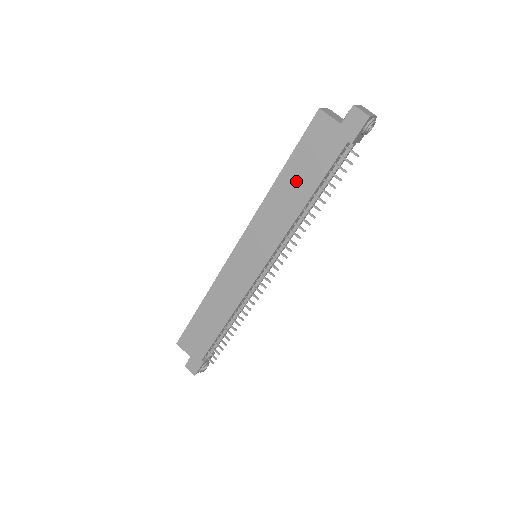
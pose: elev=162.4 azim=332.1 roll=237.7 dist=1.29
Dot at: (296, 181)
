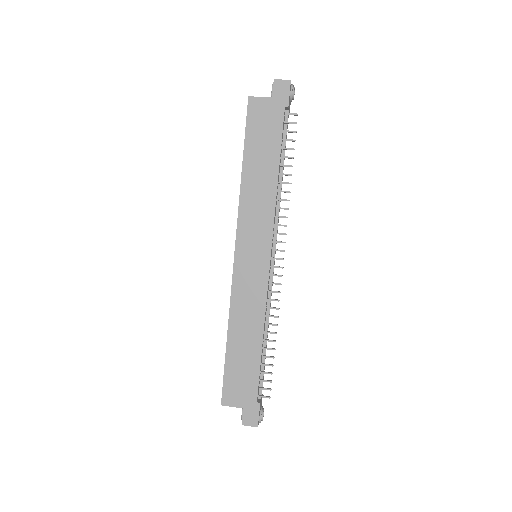
Dot at: (260, 162)
